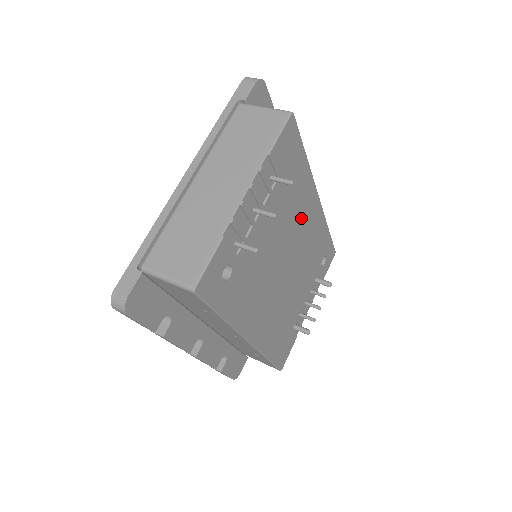
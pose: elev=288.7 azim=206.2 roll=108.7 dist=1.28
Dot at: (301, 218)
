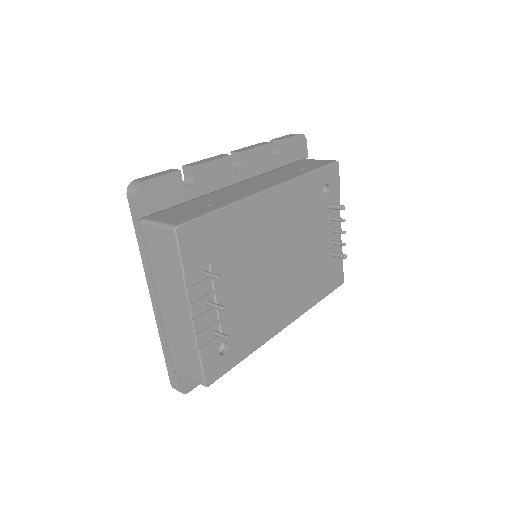
Dot at: (264, 228)
